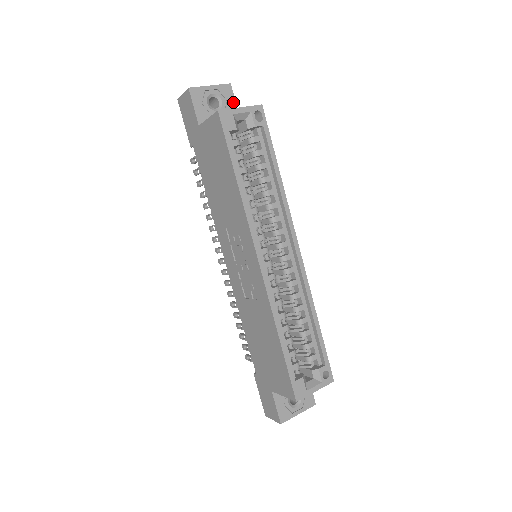
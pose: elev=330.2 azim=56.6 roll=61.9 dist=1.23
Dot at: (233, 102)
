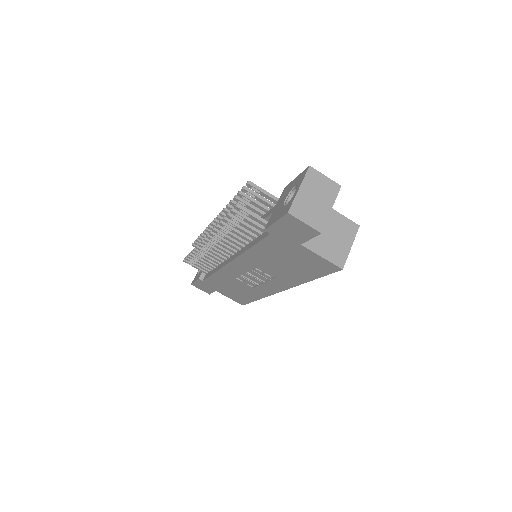
Dot at: occluded
